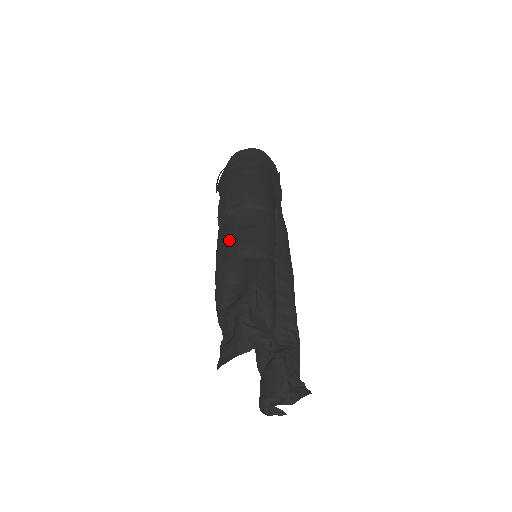
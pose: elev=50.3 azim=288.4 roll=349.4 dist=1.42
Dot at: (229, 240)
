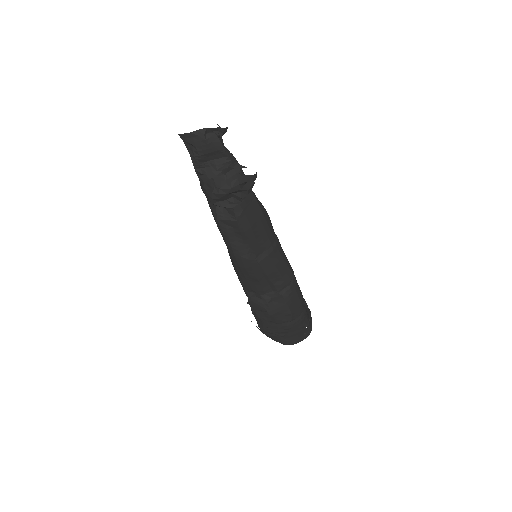
Dot at: occluded
